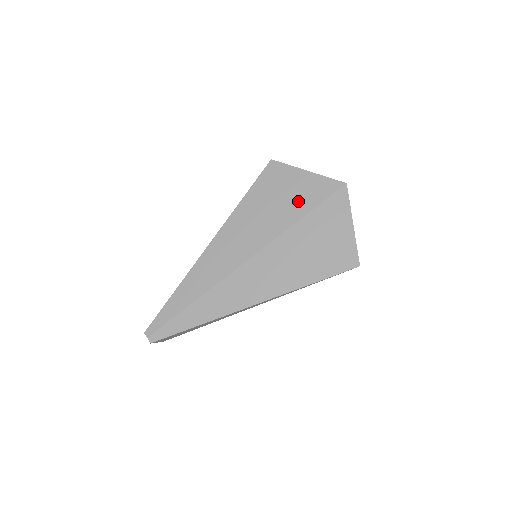
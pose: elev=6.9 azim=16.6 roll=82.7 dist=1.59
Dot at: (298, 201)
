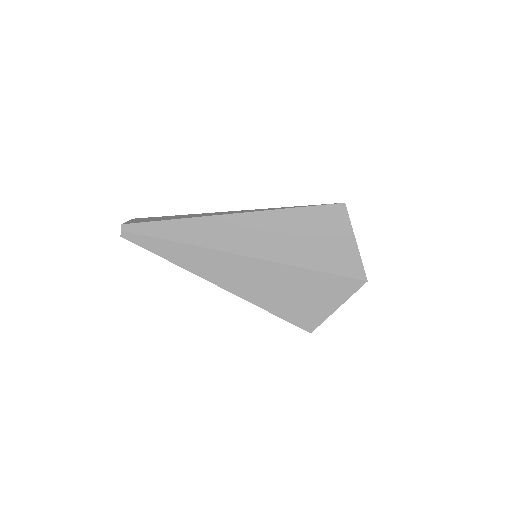
Dot at: (325, 256)
